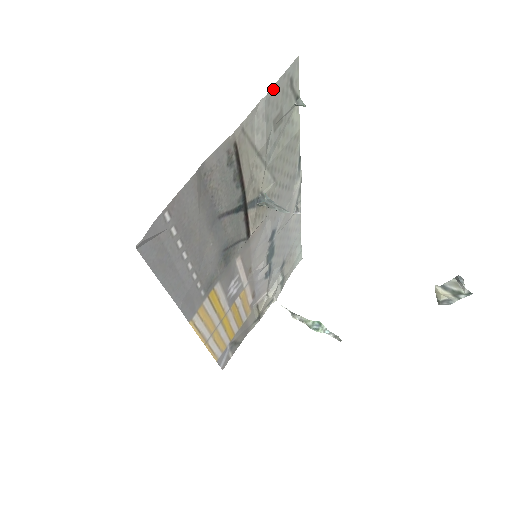
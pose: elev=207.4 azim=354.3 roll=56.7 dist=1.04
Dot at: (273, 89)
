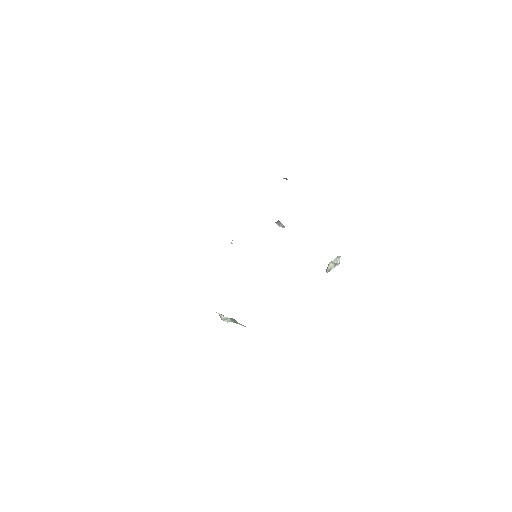
Dot at: occluded
